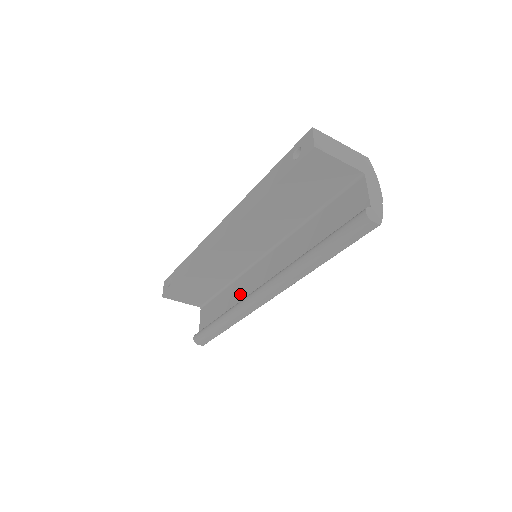
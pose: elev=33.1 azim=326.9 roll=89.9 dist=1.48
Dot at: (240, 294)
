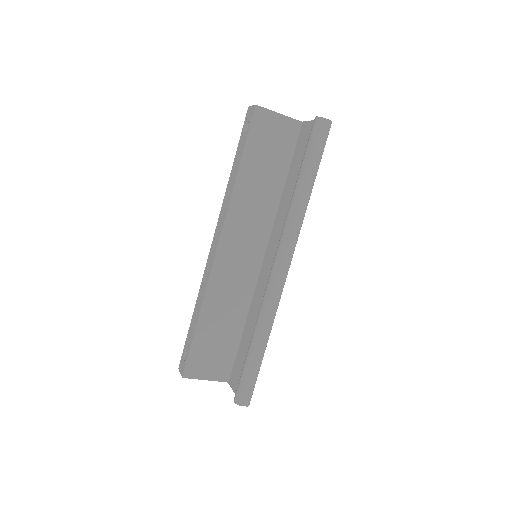
Dot at: (259, 306)
